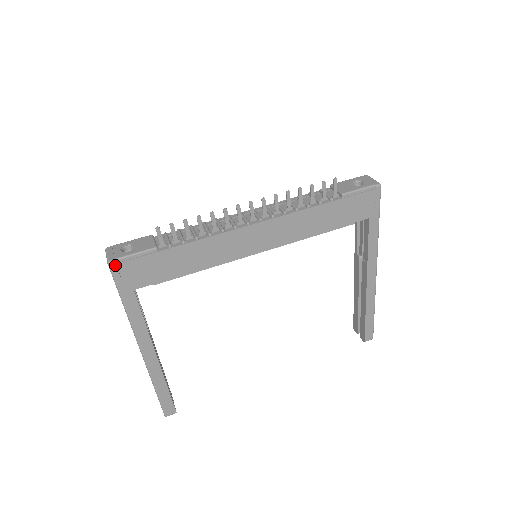
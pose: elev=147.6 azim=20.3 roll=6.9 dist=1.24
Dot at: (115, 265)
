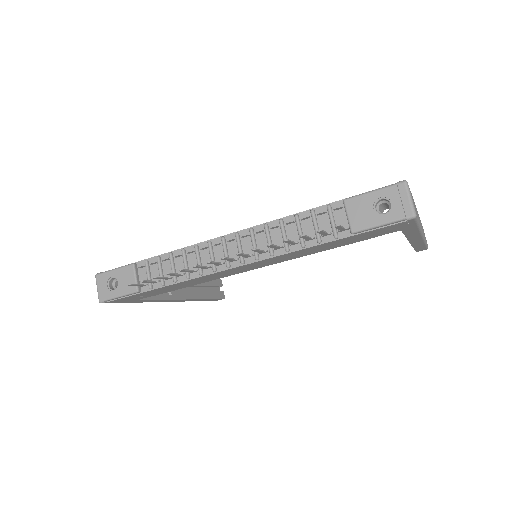
Dot at: (107, 302)
